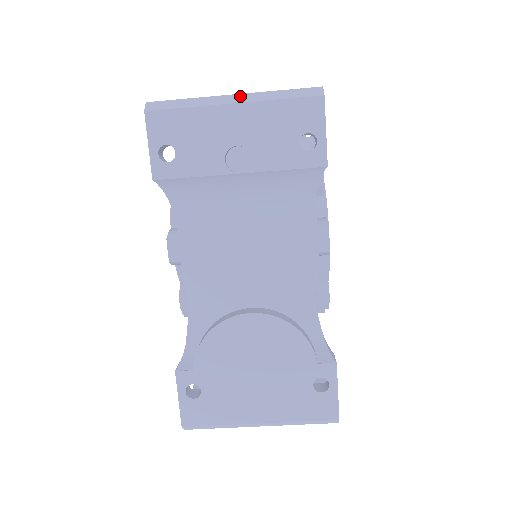
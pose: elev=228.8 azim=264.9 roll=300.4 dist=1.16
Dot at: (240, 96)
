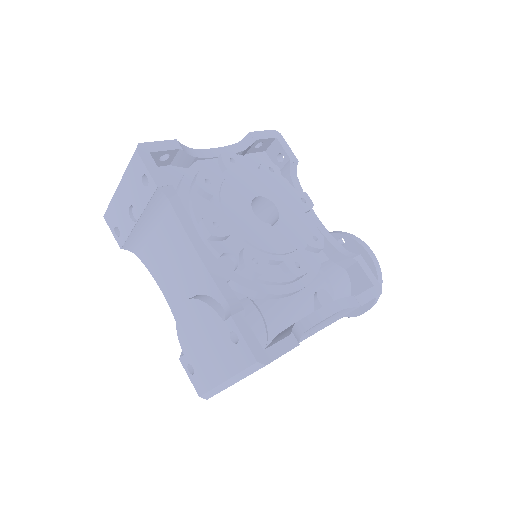
Dot at: occluded
